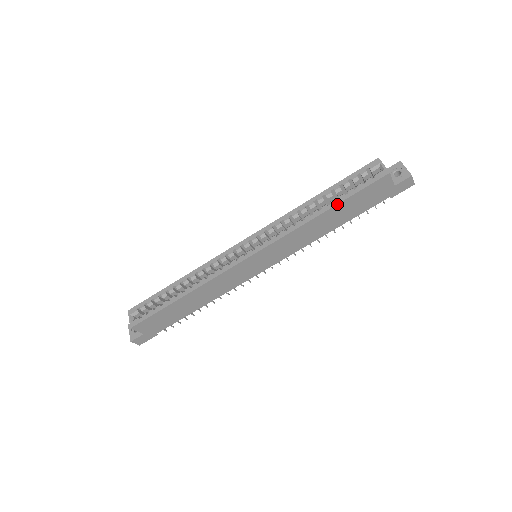
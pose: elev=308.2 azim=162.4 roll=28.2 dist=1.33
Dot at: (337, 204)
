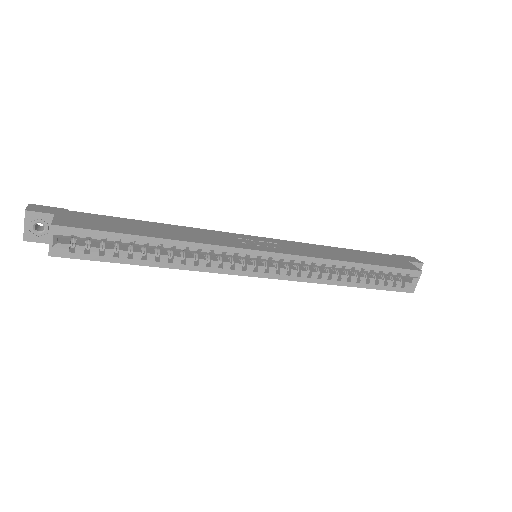
Dot at: occluded
